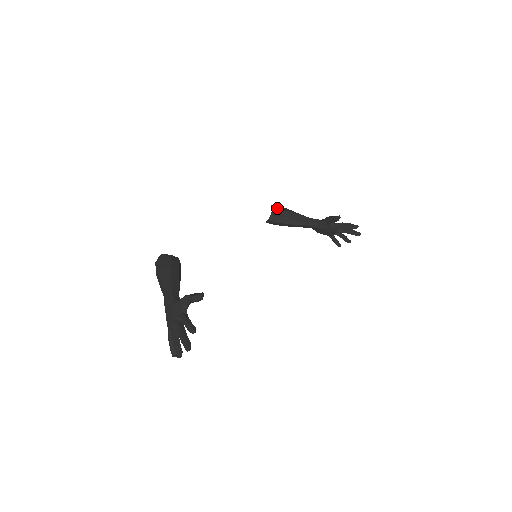
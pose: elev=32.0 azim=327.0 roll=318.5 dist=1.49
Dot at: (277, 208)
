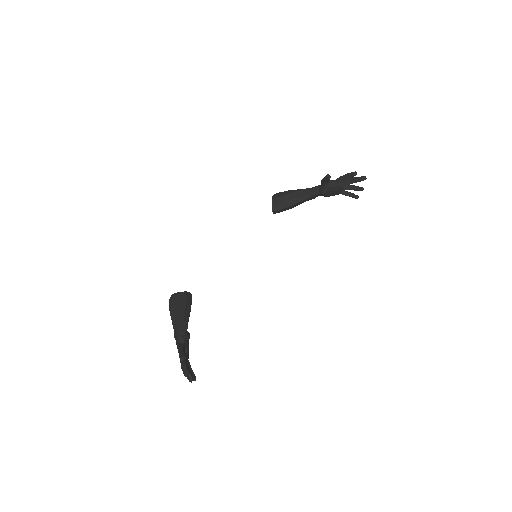
Dot at: (276, 196)
